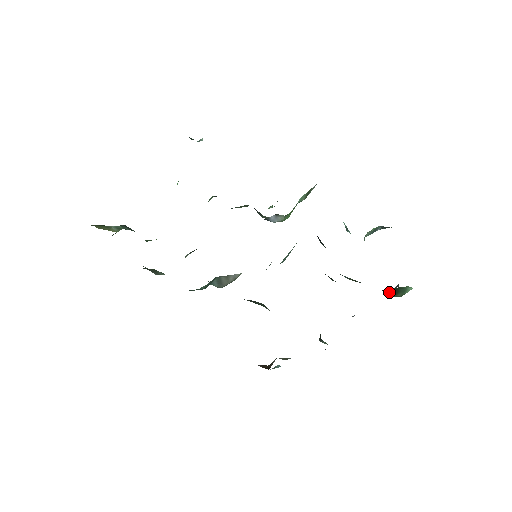
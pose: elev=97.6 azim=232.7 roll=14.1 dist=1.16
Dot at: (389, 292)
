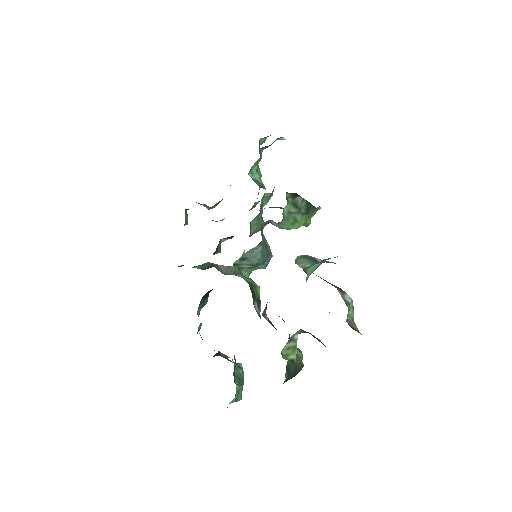
Dot at: (312, 335)
